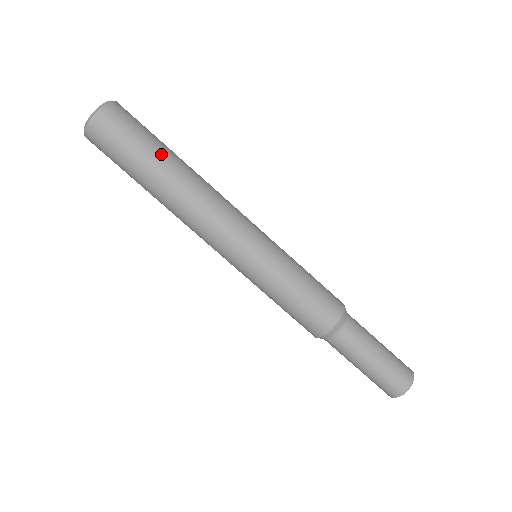
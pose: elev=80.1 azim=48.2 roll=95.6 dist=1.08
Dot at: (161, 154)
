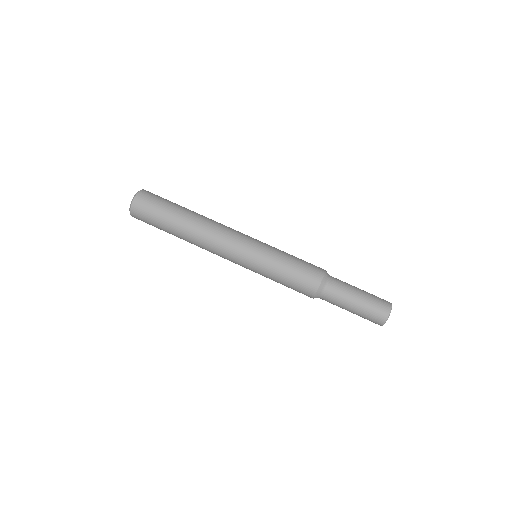
Dot at: (183, 207)
